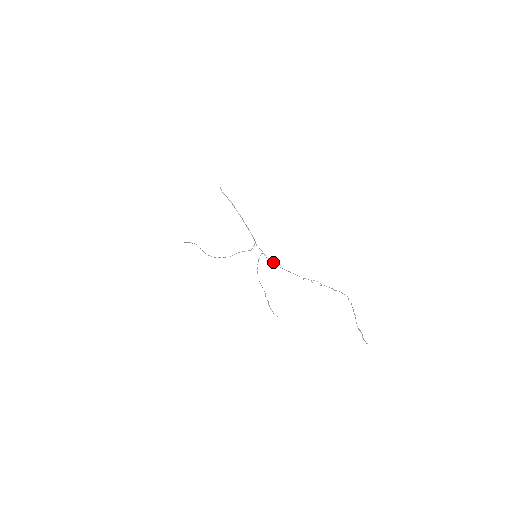
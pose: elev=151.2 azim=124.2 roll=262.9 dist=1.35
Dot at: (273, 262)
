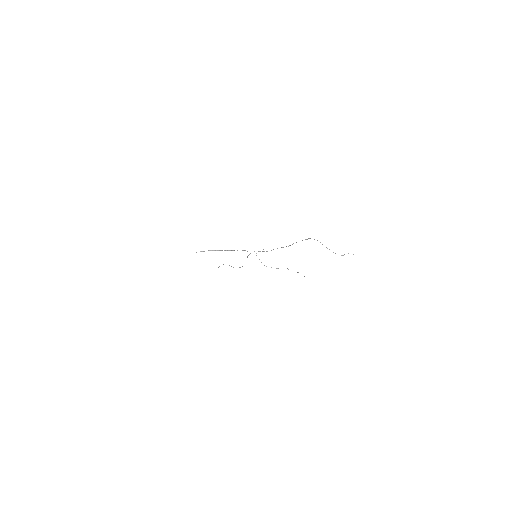
Dot at: occluded
